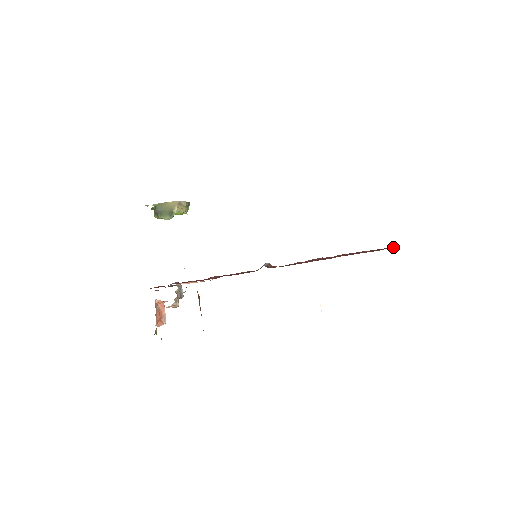
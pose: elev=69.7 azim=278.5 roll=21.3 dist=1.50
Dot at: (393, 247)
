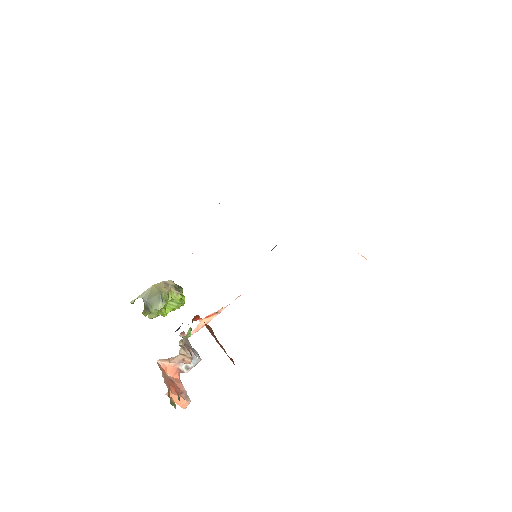
Dot at: occluded
